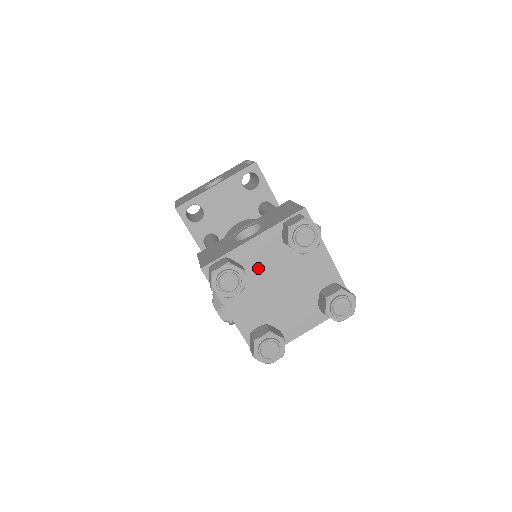
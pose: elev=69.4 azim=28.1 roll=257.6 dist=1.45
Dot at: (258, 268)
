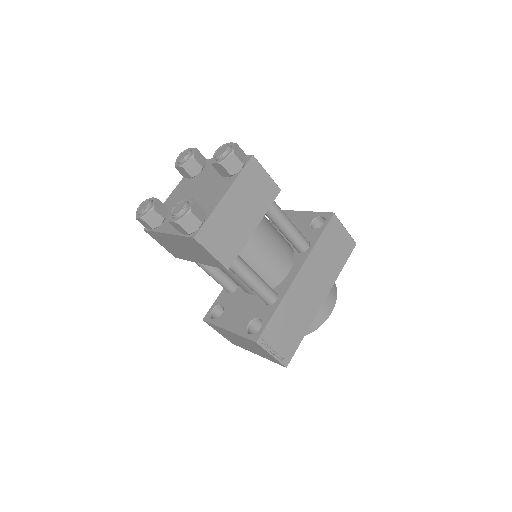
Dot at: (205, 176)
